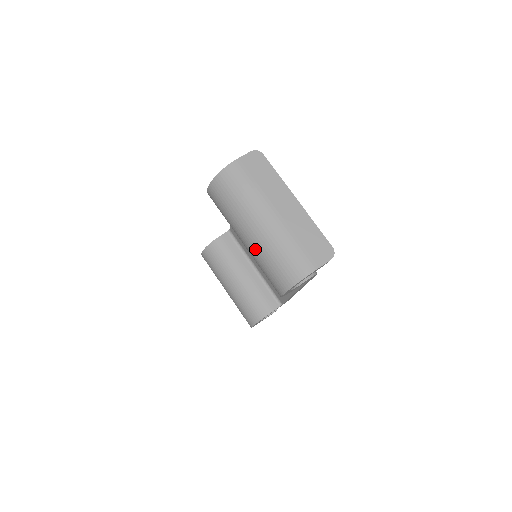
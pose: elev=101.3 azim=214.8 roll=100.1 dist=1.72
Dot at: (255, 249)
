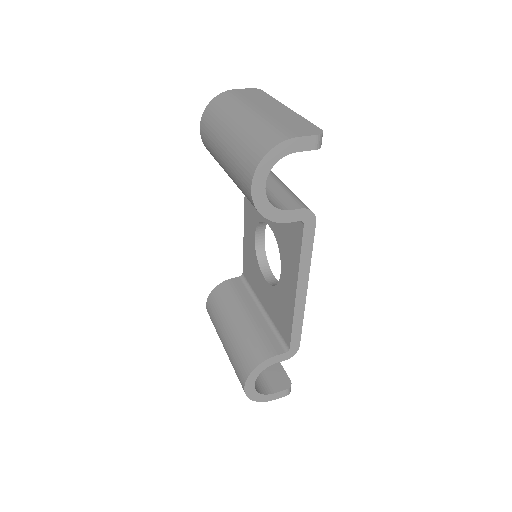
Dot at: (230, 147)
